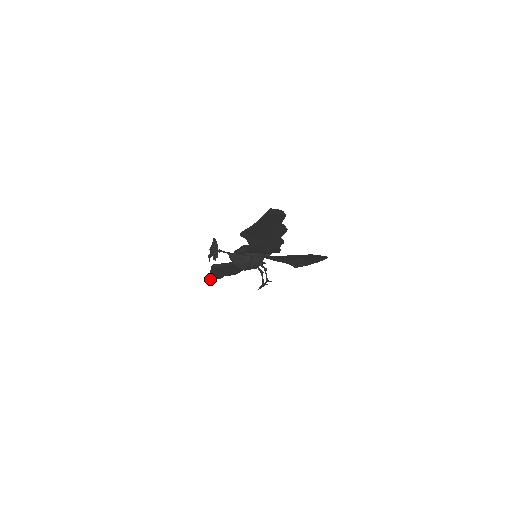
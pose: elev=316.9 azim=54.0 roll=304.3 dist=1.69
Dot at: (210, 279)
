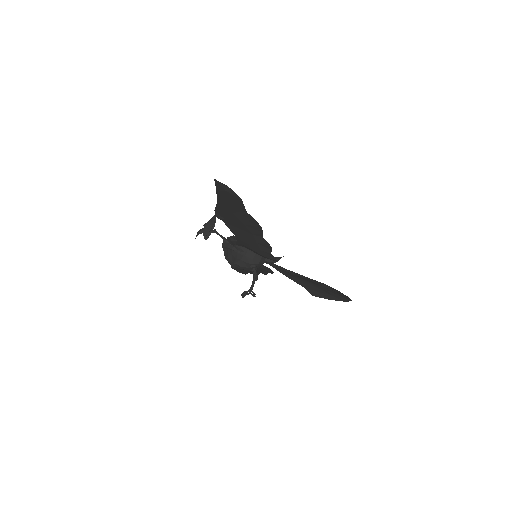
Dot at: (236, 270)
